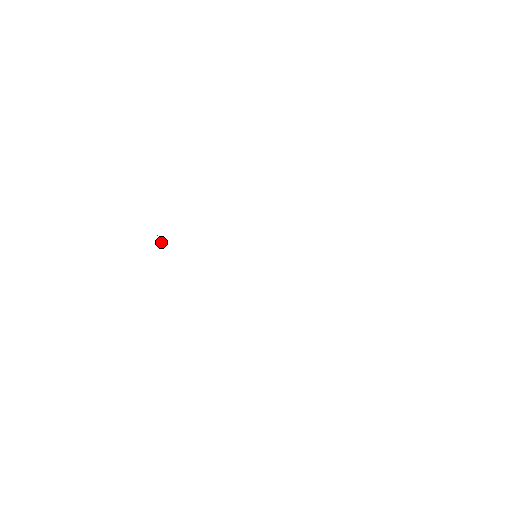
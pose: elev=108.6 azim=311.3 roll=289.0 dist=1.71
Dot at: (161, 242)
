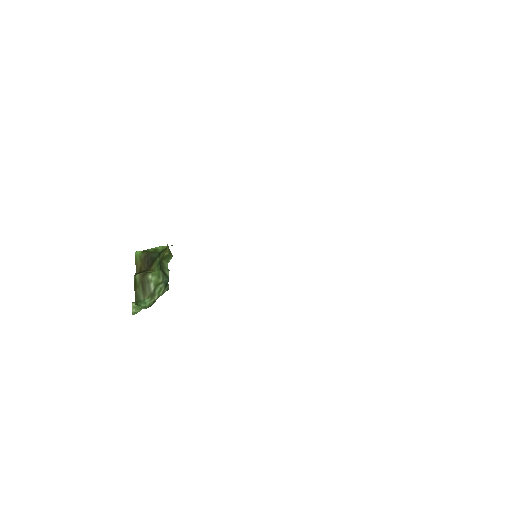
Dot at: occluded
